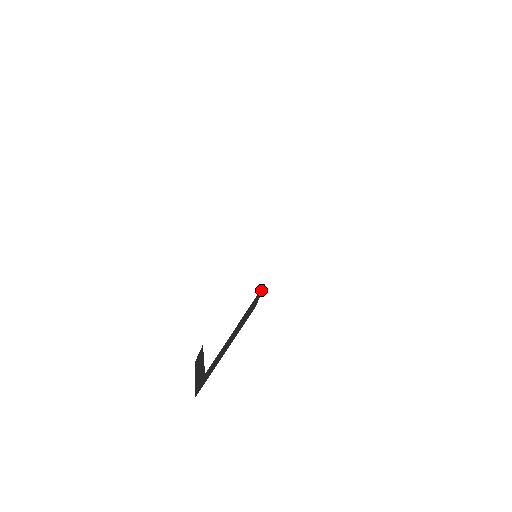
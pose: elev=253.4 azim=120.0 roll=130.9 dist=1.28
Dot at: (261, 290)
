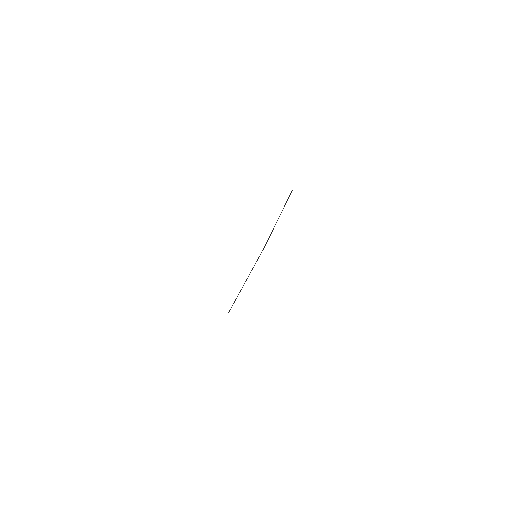
Dot at: (290, 193)
